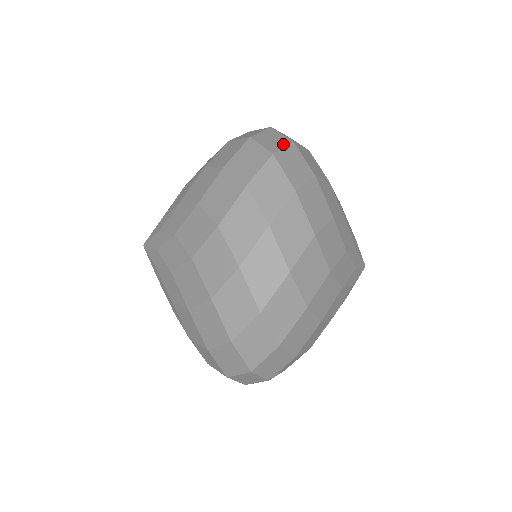
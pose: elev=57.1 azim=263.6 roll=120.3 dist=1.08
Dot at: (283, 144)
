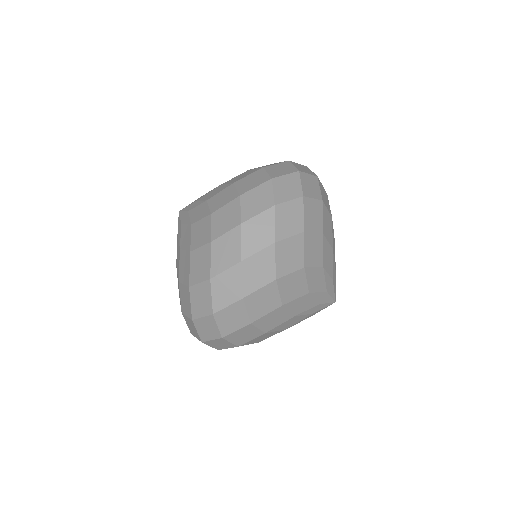
Dot at: occluded
